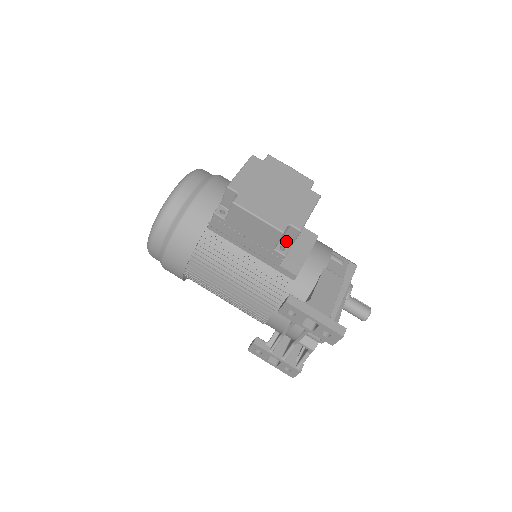
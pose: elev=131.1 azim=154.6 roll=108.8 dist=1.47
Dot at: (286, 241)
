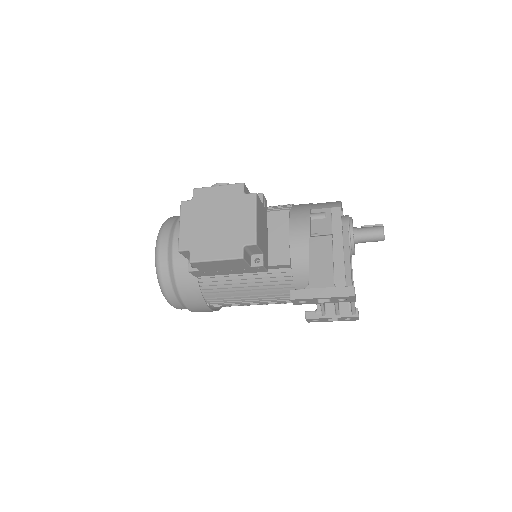
Dot at: (255, 253)
